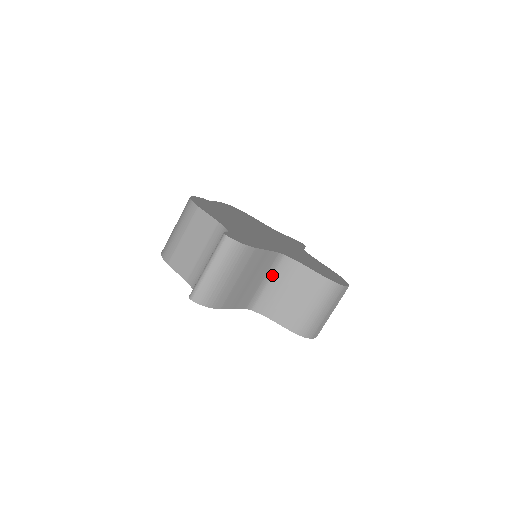
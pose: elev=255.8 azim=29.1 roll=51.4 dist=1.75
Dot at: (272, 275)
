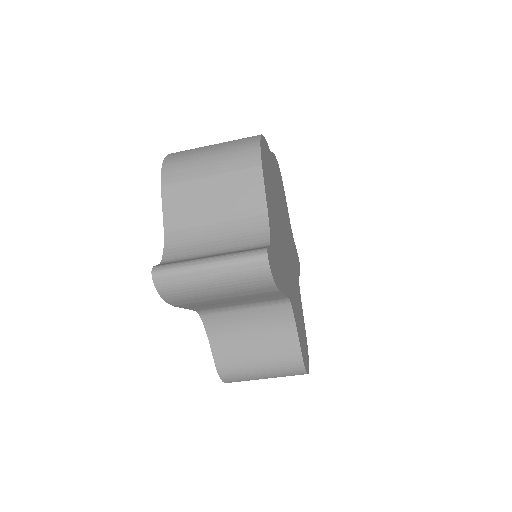
Dot at: (257, 306)
